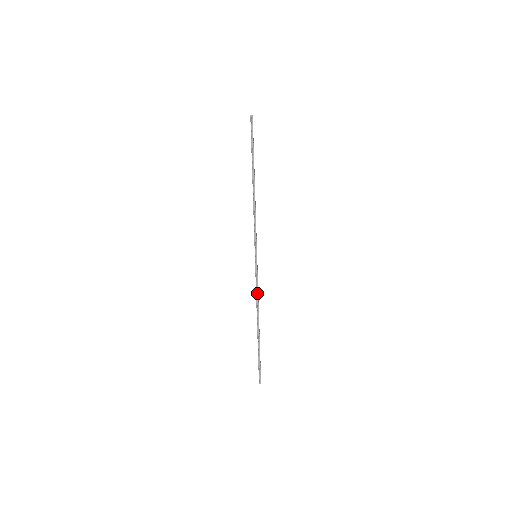
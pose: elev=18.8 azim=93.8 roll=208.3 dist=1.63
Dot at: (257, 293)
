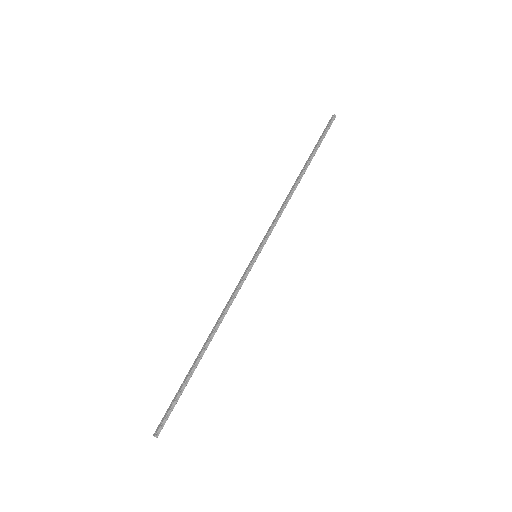
Dot at: (232, 301)
